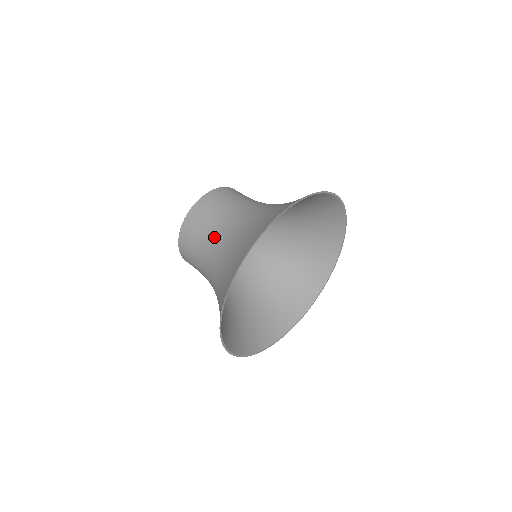
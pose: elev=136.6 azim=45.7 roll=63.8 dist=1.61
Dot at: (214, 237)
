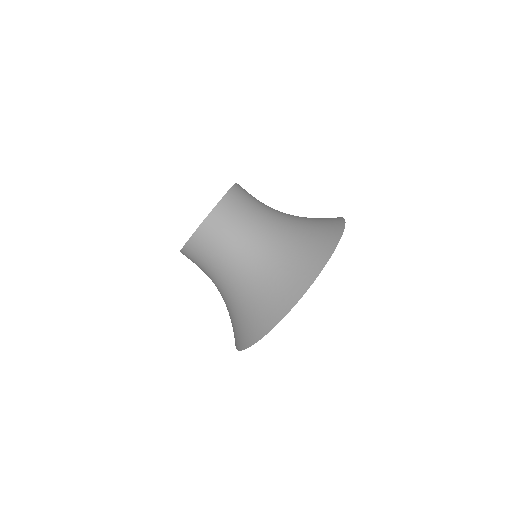
Dot at: occluded
